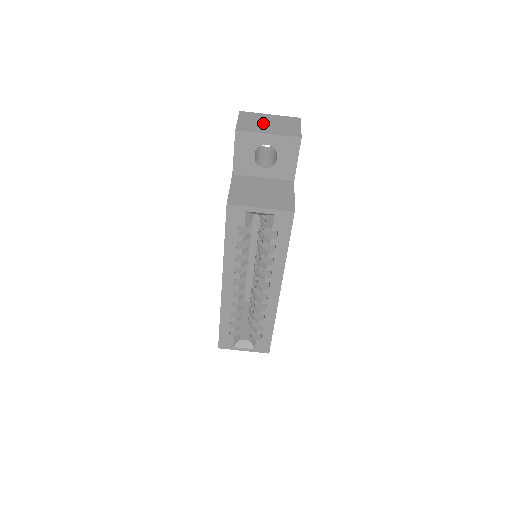
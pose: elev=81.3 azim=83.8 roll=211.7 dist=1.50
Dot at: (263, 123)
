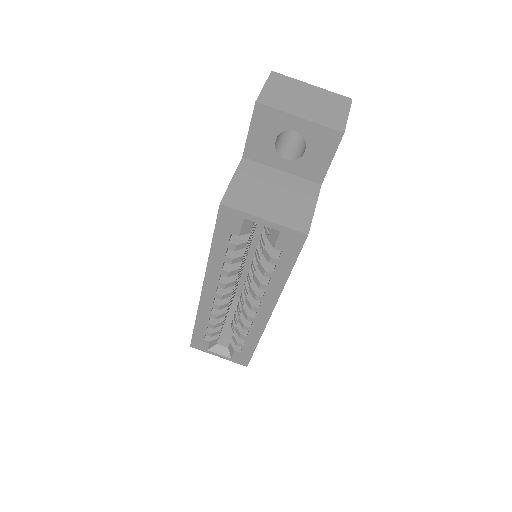
Dot at: (298, 97)
